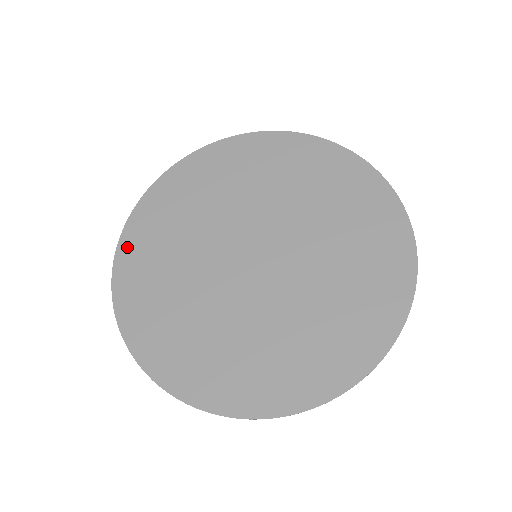
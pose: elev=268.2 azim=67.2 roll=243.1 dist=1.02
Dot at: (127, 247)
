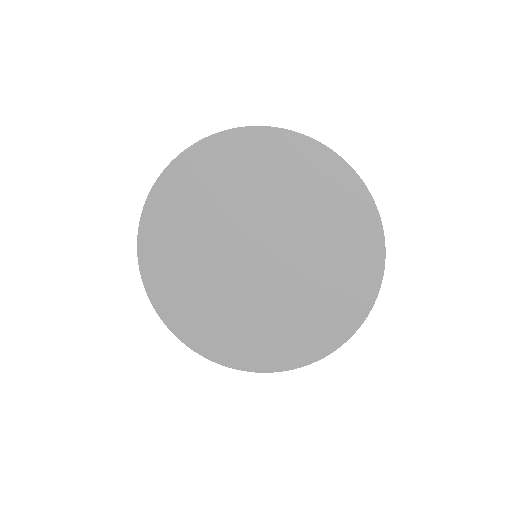
Dot at: (149, 220)
